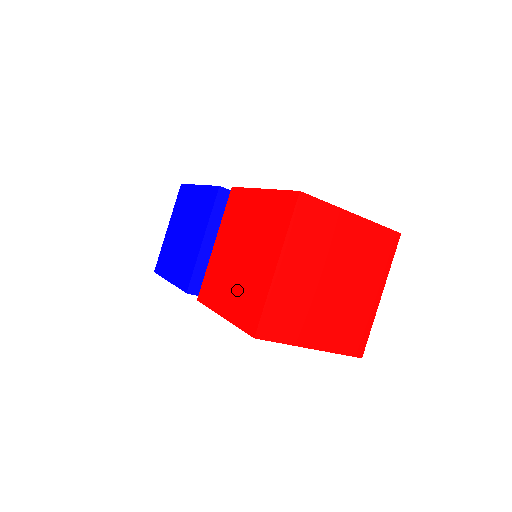
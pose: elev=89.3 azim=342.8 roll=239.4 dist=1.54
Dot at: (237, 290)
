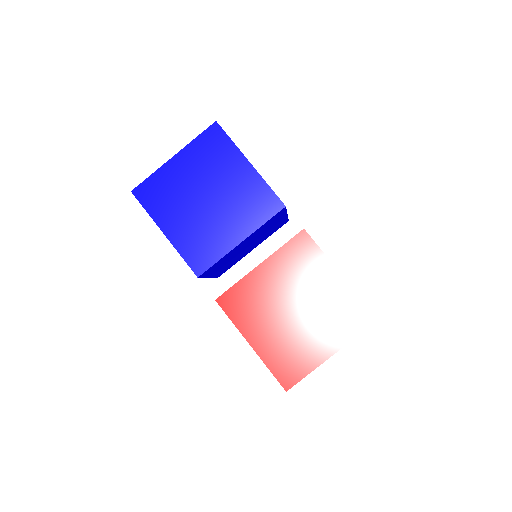
Dot at: (279, 338)
